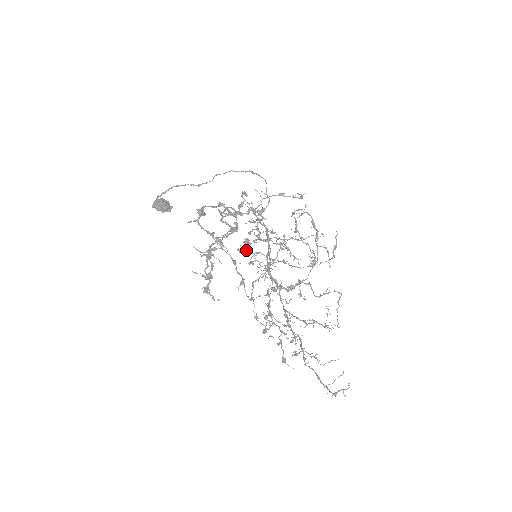
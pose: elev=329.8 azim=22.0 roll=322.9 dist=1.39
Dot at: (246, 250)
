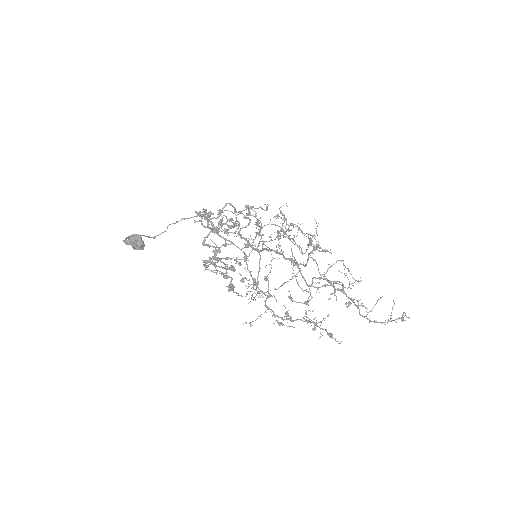
Dot at: occluded
